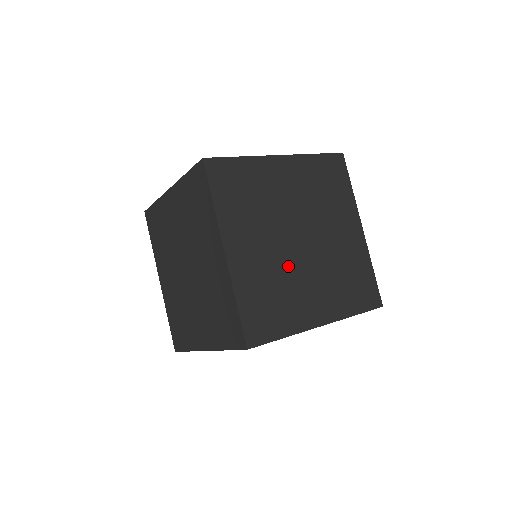
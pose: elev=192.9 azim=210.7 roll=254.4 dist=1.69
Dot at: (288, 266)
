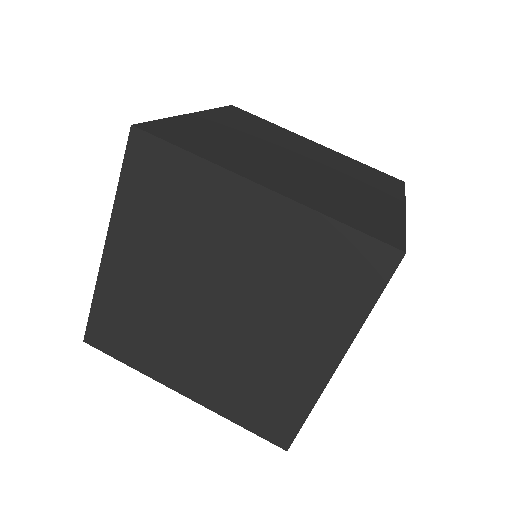
Dot at: (319, 179)
